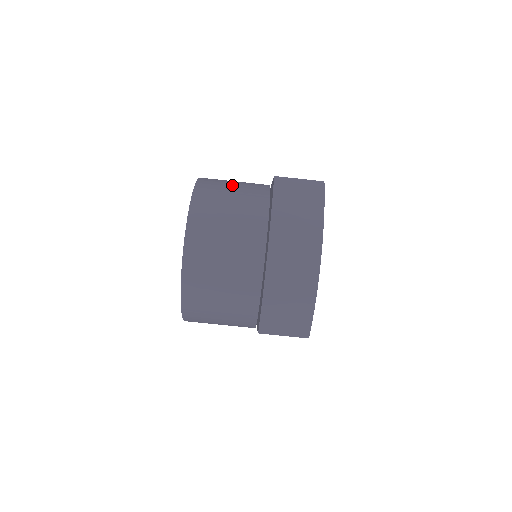
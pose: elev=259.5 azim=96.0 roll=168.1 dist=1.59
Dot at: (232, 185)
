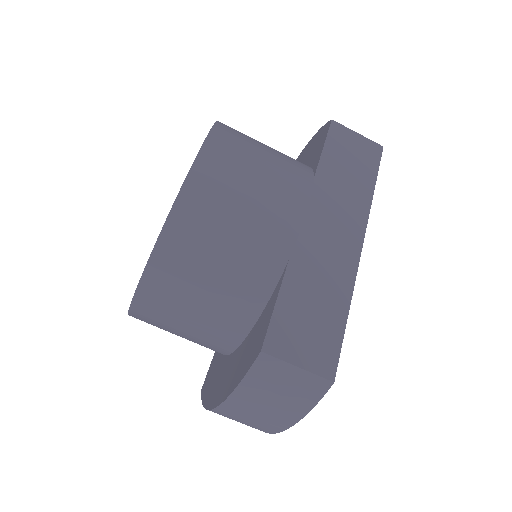
Dot at: (226, 241)
